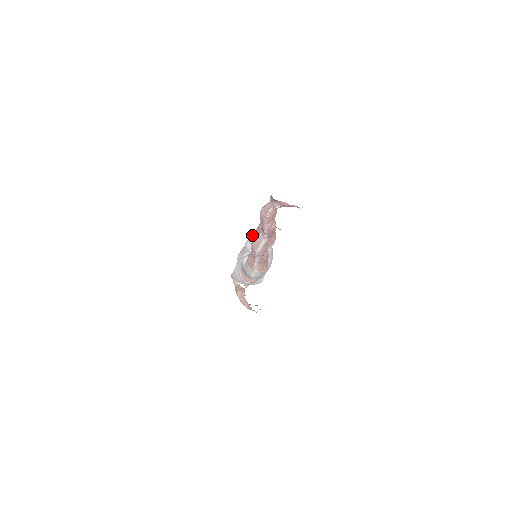
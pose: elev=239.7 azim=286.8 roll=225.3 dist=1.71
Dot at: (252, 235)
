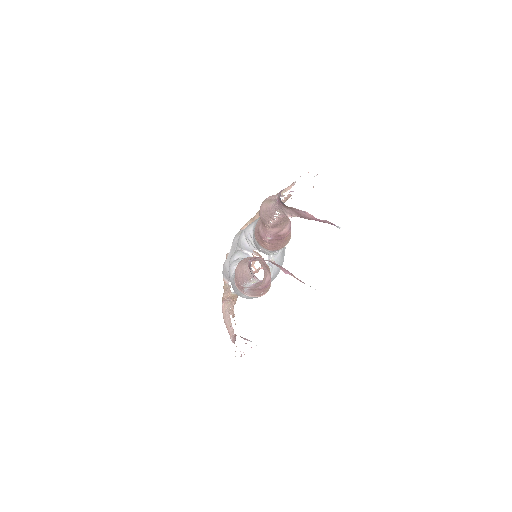
Dot at: (251, 226)
